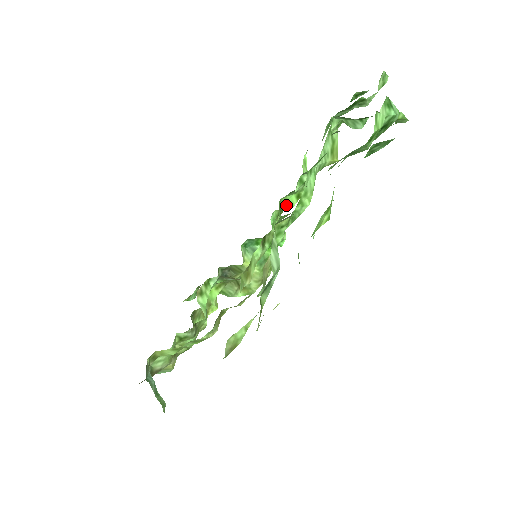
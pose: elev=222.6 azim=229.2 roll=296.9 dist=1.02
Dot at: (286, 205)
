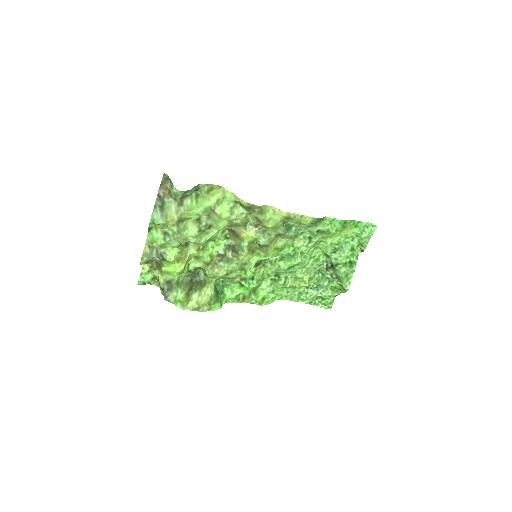
Dot at: (255, 295)
